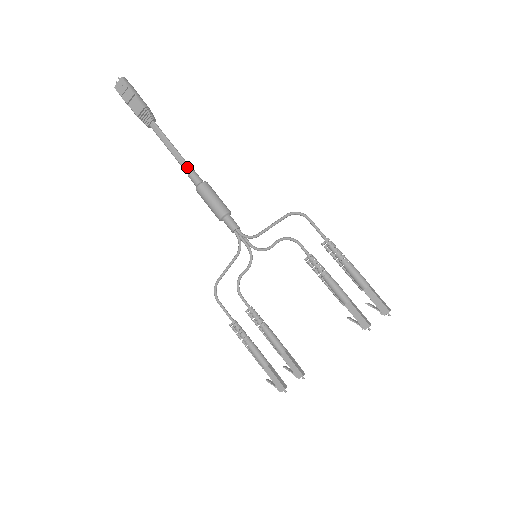
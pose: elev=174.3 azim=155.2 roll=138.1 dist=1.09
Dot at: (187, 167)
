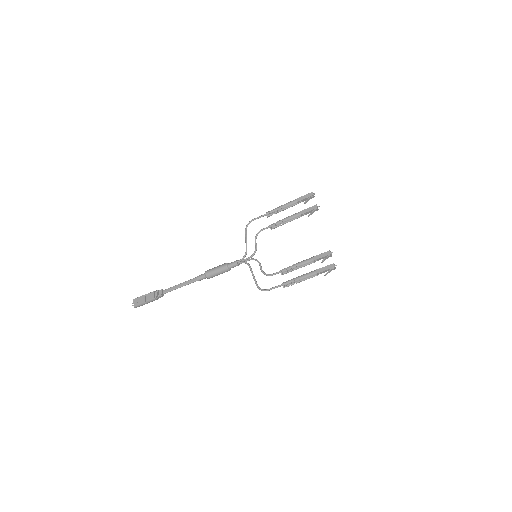
Dot at: (194, 279)
